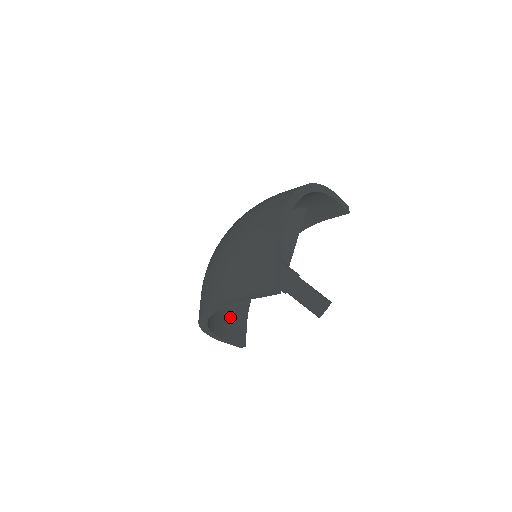
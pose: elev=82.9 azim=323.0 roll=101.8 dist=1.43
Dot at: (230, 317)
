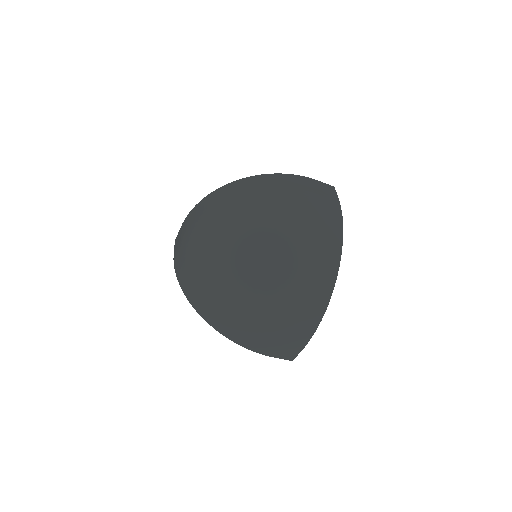
Dot at: occluded
